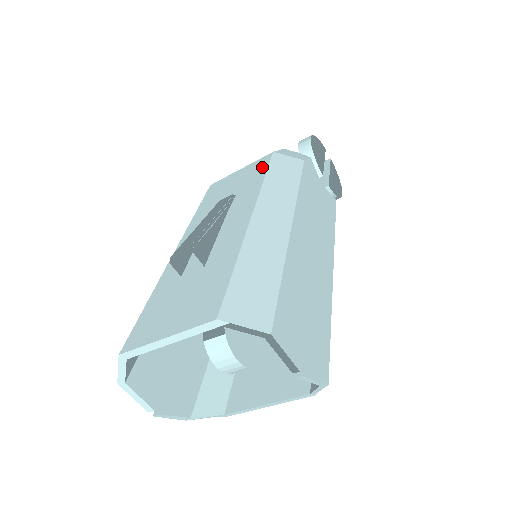
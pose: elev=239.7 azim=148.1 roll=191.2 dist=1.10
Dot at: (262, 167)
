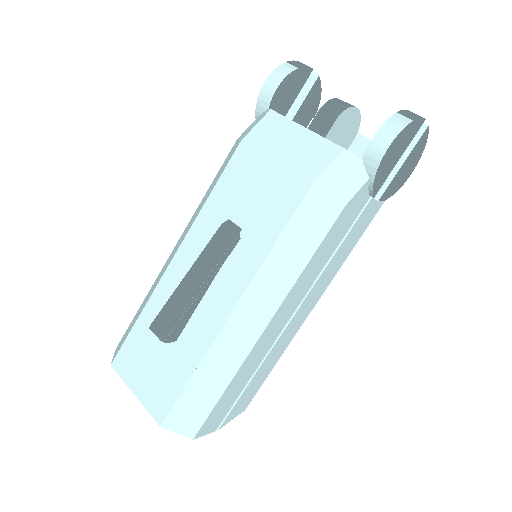
Dot at: (284, 212)
